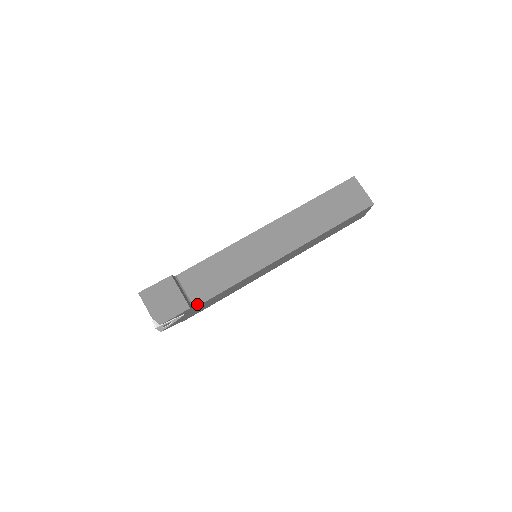
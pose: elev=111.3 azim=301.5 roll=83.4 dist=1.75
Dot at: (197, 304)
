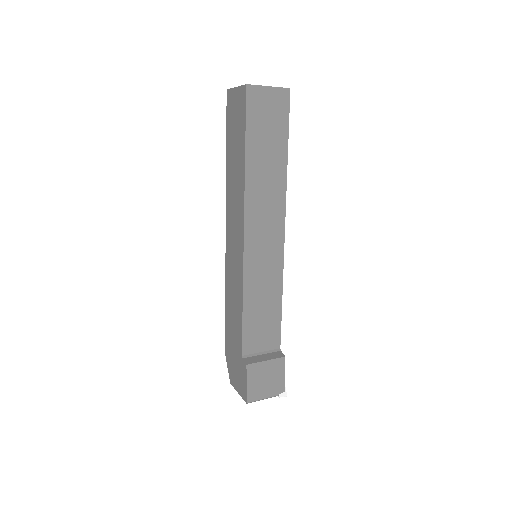
Dot at: (278, 345)
